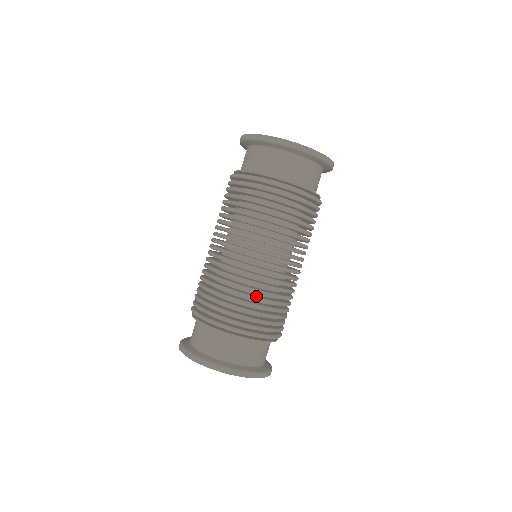
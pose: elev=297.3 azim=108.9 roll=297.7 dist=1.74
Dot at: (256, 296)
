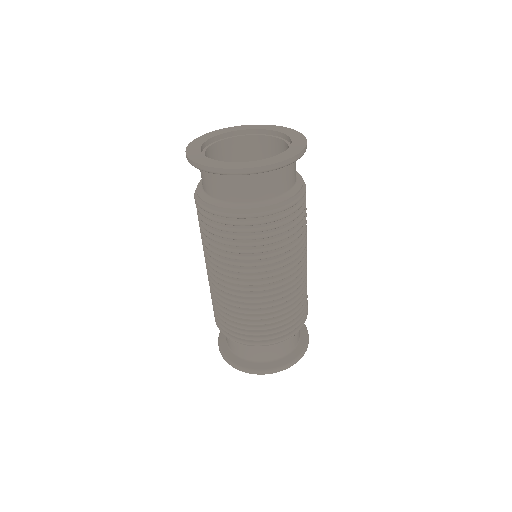
Dot at: (278, 312)
